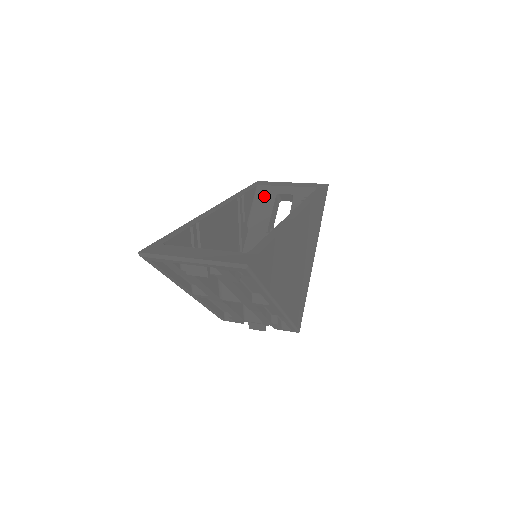
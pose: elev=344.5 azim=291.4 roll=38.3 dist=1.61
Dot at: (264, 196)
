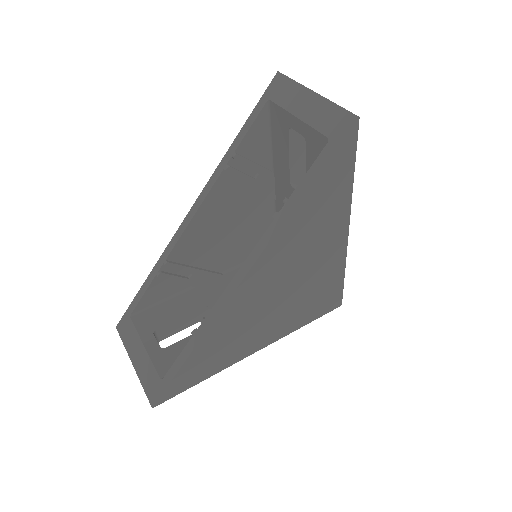
Dot at: (277, 124)
